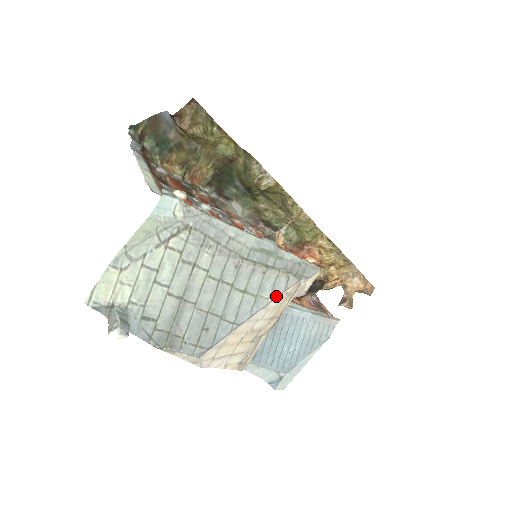
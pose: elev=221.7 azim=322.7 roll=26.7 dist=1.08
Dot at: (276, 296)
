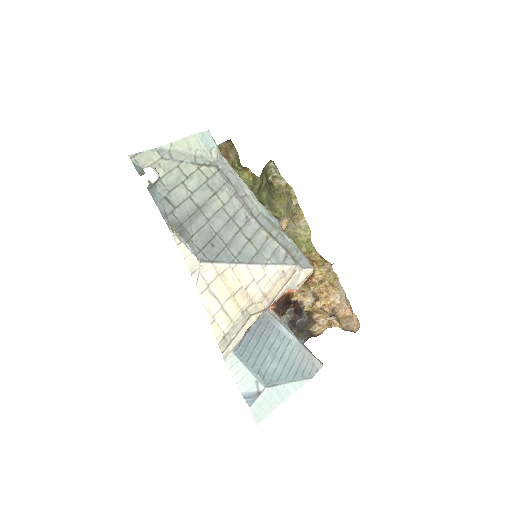
Dot at: (274, 262)
